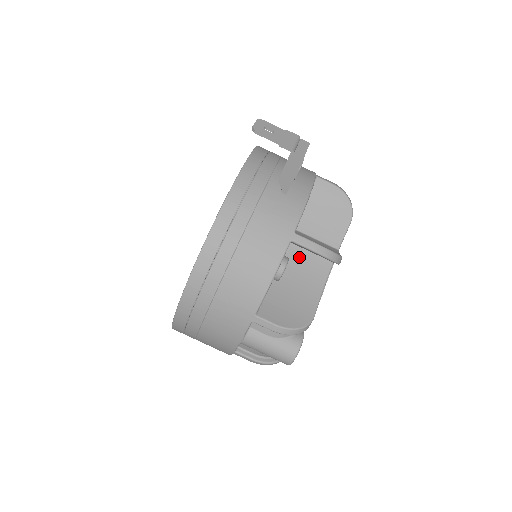
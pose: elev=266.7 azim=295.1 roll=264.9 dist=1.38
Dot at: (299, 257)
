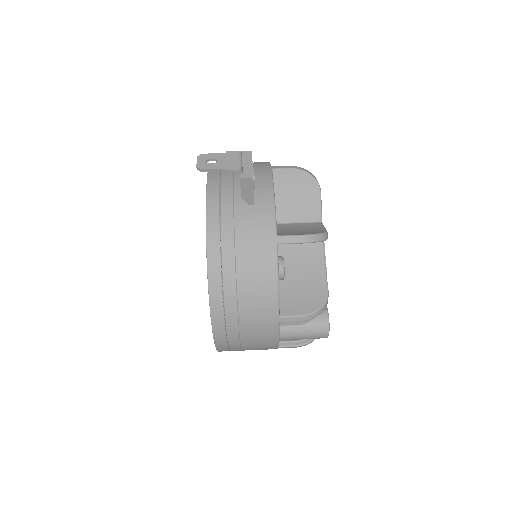
Dot at: (292, 246)
